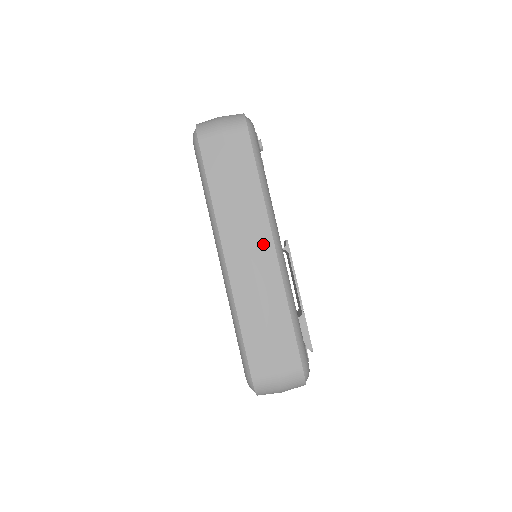
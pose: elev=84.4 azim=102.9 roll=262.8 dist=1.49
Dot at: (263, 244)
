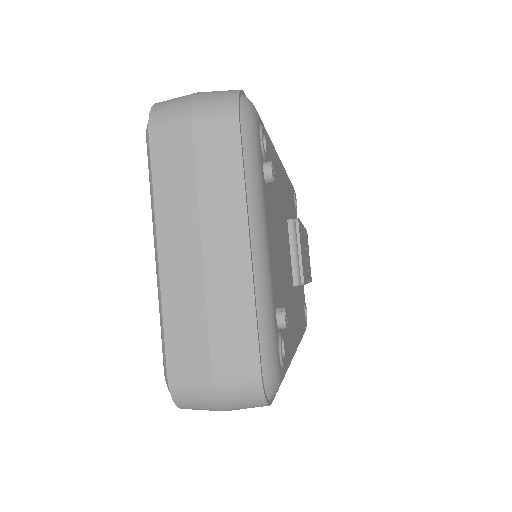
Dot at: occluded
